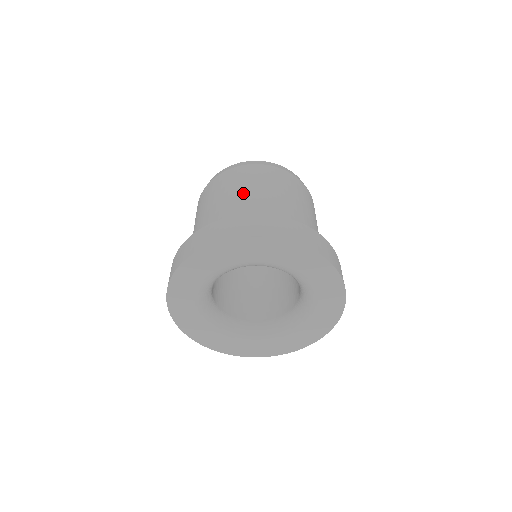
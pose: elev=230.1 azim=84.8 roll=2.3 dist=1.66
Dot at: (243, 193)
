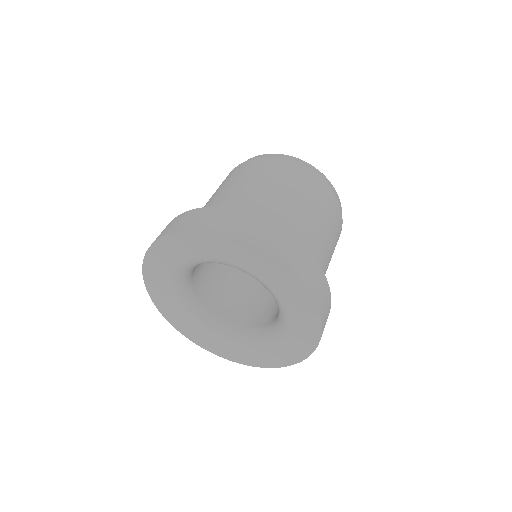
Dot at: (308, 211)
